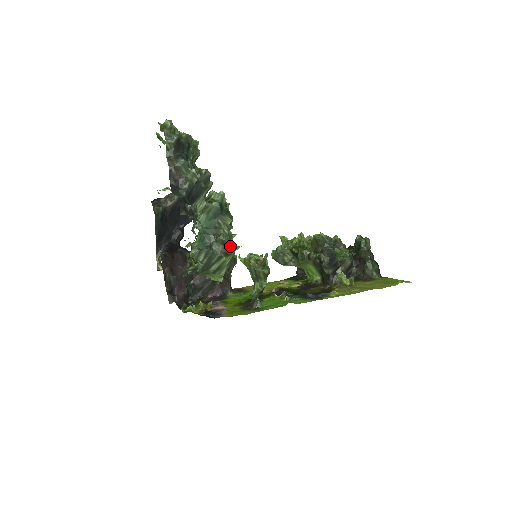
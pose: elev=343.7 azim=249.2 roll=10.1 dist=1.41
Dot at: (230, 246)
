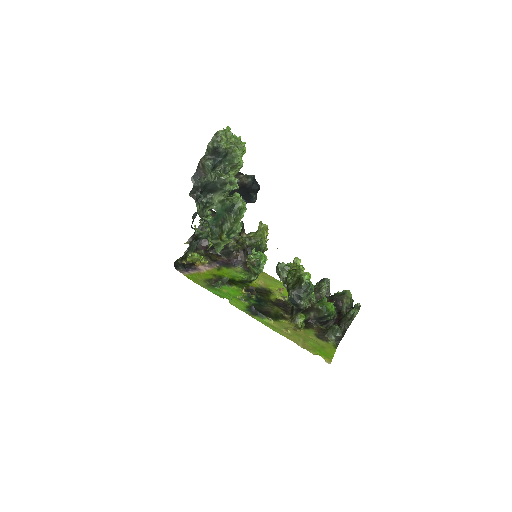
Dot at: (224, 236)
